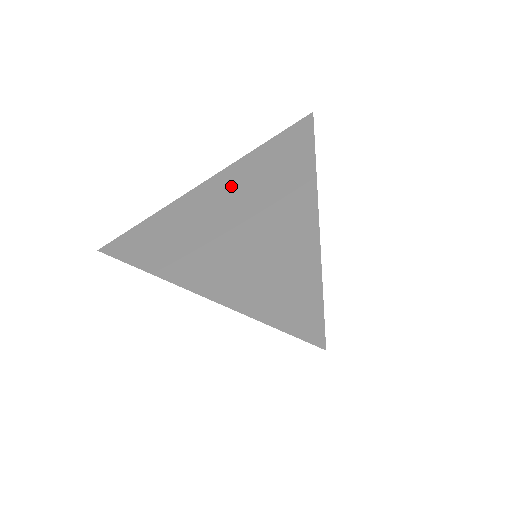
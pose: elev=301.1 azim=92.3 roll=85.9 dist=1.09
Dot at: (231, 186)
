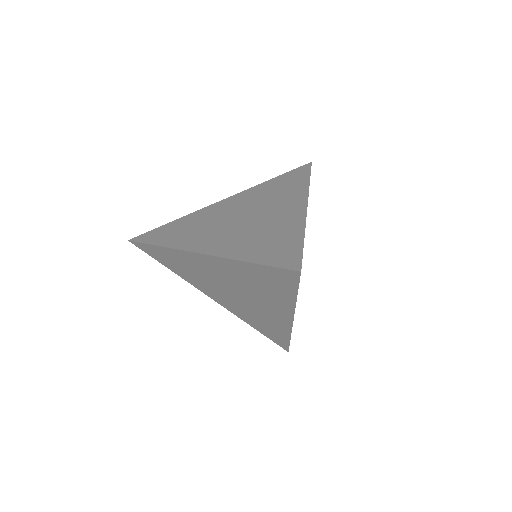
Dot at: (242, 200)
